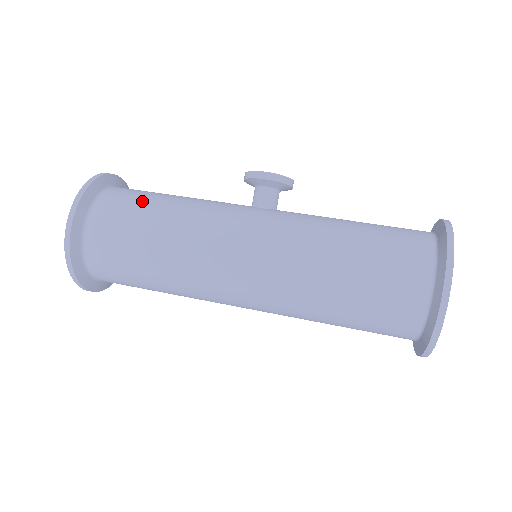
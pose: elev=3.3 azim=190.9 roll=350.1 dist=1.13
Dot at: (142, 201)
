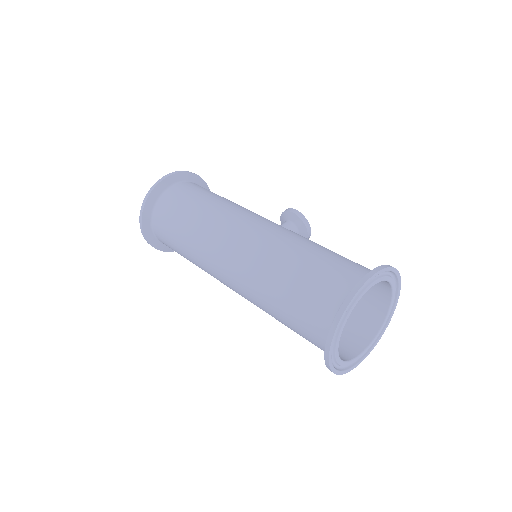
Dot at: occluded
